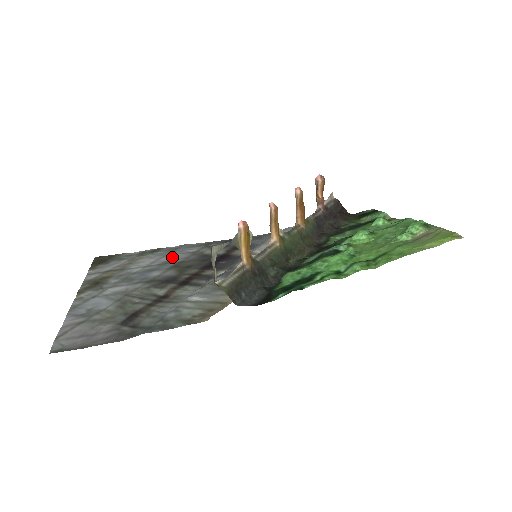
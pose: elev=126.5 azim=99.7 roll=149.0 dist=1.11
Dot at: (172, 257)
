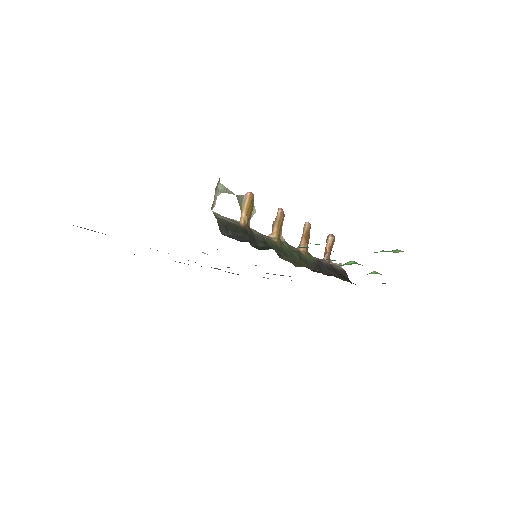
Dot at: occluded
